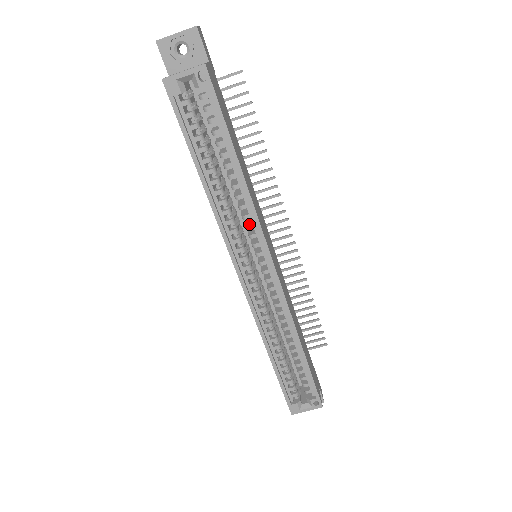
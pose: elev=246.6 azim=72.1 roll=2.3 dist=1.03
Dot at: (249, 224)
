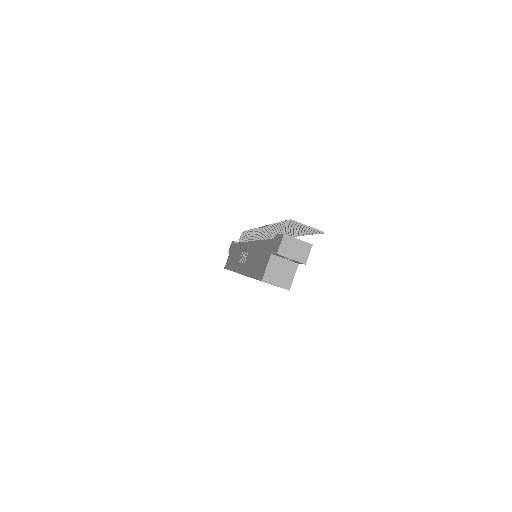
Dot at: occluded
